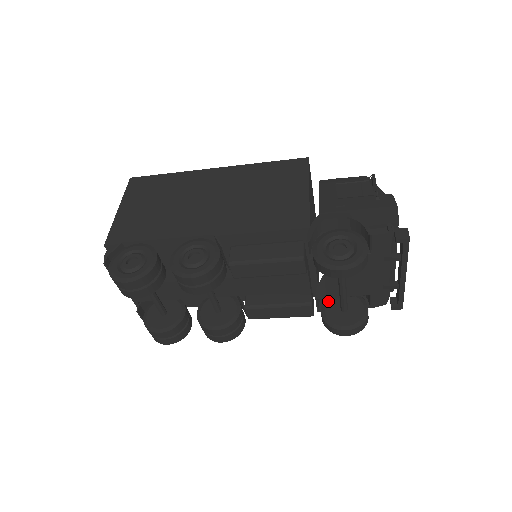
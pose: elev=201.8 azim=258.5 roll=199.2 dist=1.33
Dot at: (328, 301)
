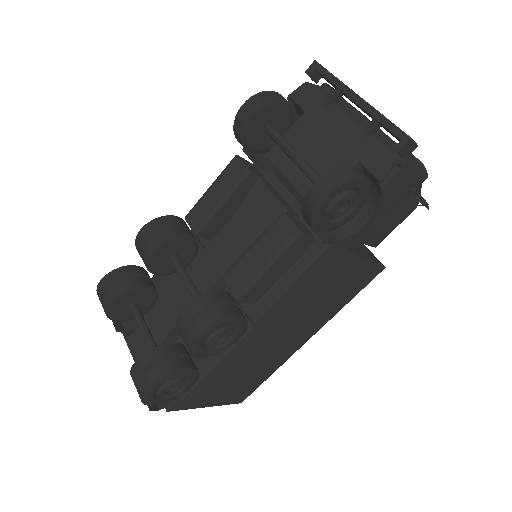
Dot at: occluded
